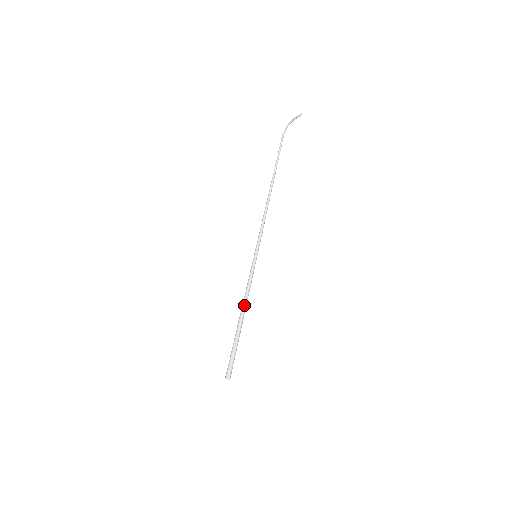
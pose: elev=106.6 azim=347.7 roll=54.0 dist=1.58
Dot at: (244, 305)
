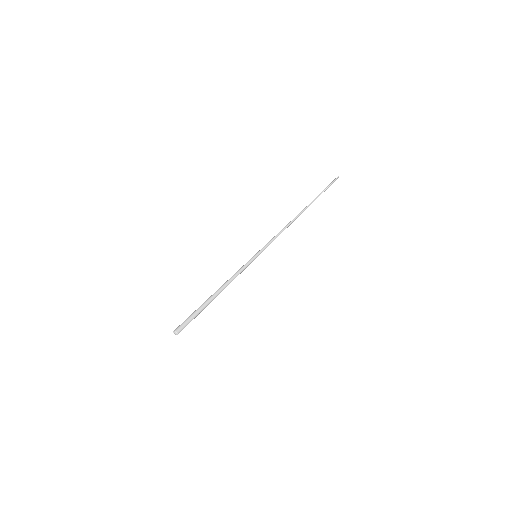
Dot at: (225, 283)
